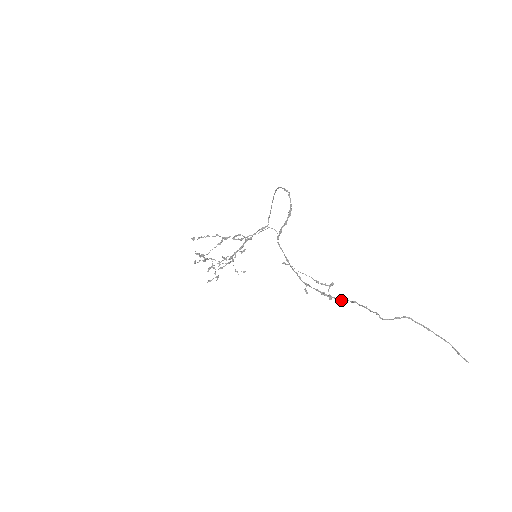
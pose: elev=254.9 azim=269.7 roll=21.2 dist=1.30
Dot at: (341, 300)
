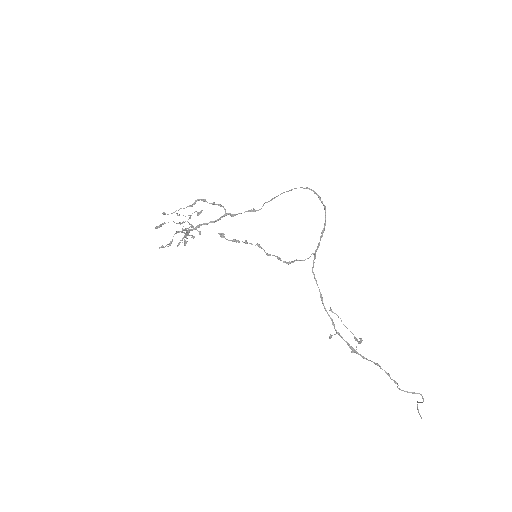
Dot at: (365, 358)
